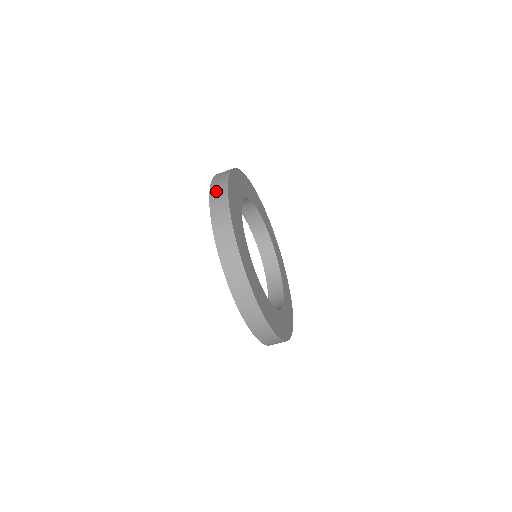
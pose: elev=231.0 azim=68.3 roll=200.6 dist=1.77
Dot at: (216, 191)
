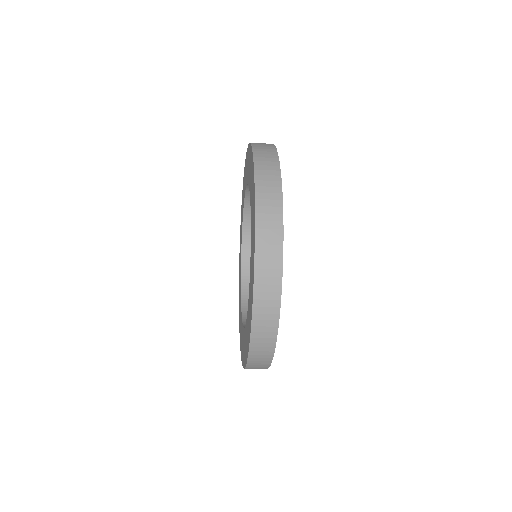
Dot at: (261, 331)
